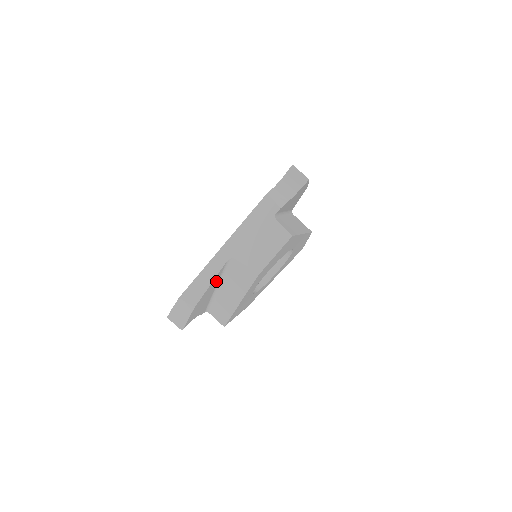
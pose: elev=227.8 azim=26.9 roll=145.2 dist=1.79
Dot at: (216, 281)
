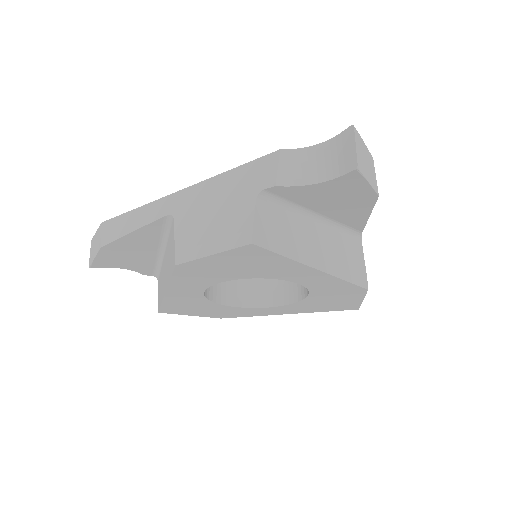
Dot at: (153, 237)
